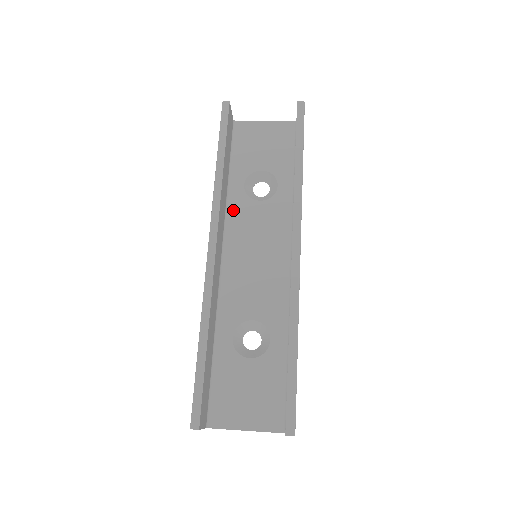
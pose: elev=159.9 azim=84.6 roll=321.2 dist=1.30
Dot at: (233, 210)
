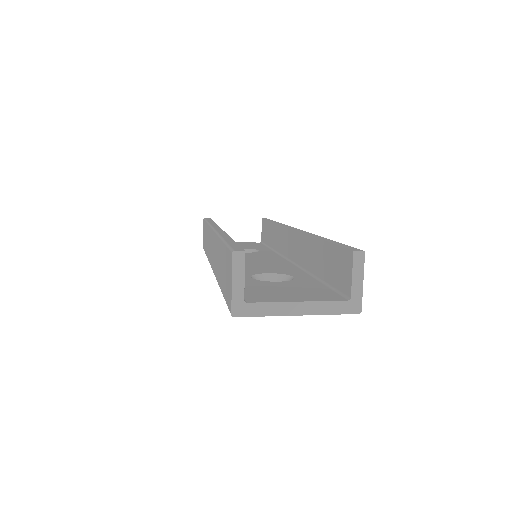
Dot at: occluded
